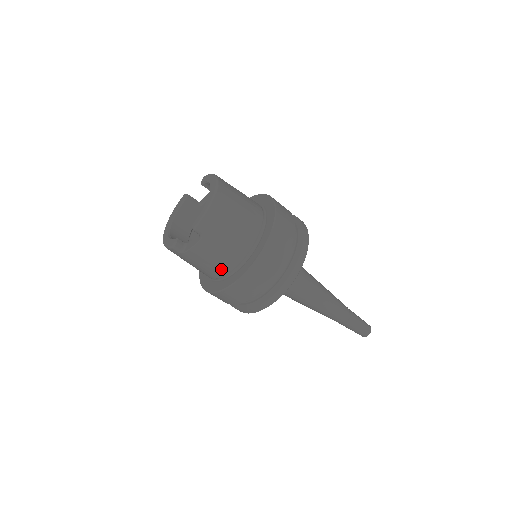
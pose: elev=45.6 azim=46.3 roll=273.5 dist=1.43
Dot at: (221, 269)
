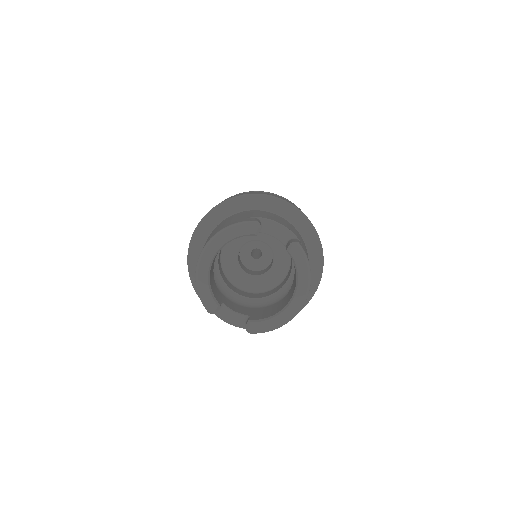
Dot at: occluded
